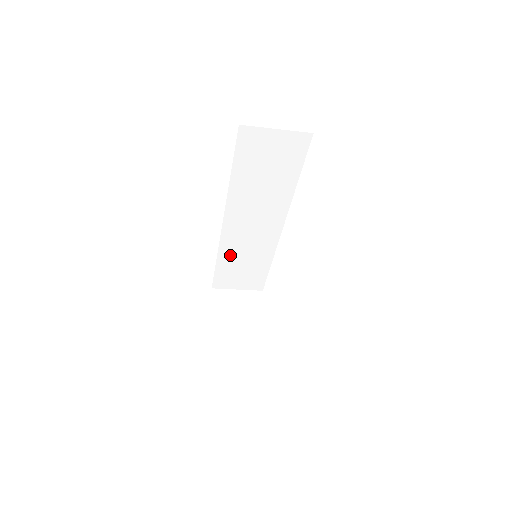
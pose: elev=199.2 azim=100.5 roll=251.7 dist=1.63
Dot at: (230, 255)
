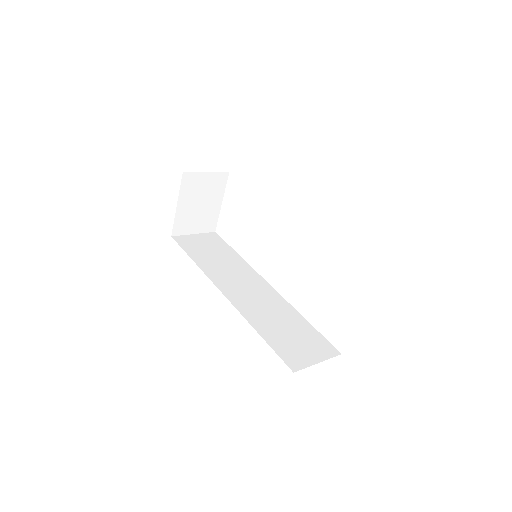
Dot at: occluded
